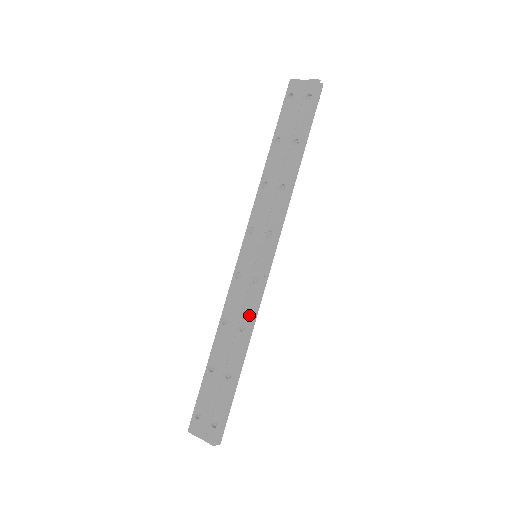
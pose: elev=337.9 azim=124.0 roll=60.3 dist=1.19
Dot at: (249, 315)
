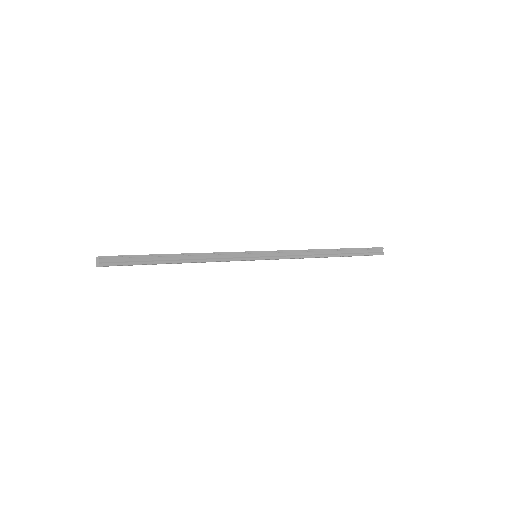
Dot at: (216, 252)
